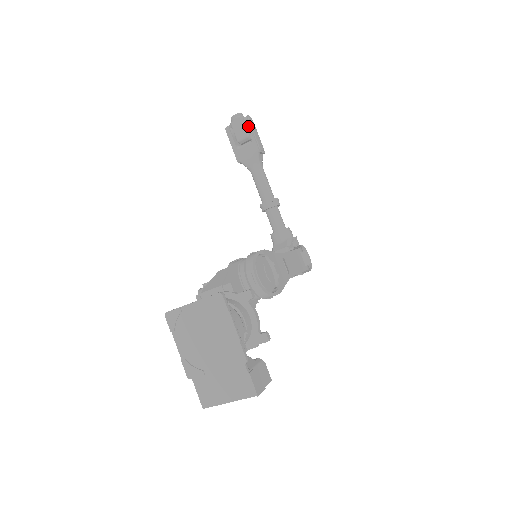
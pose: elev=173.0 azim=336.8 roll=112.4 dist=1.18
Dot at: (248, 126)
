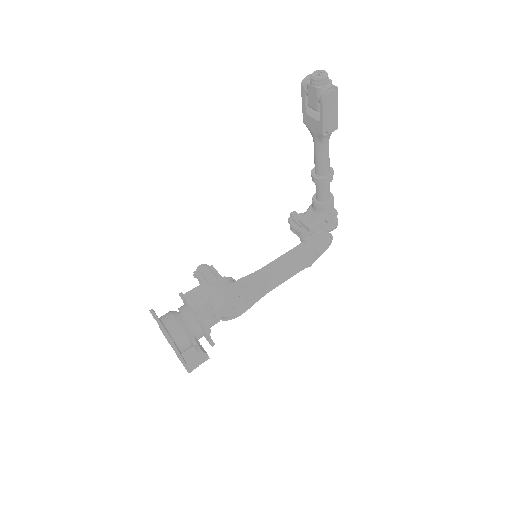
Dot at: (321, 105)
